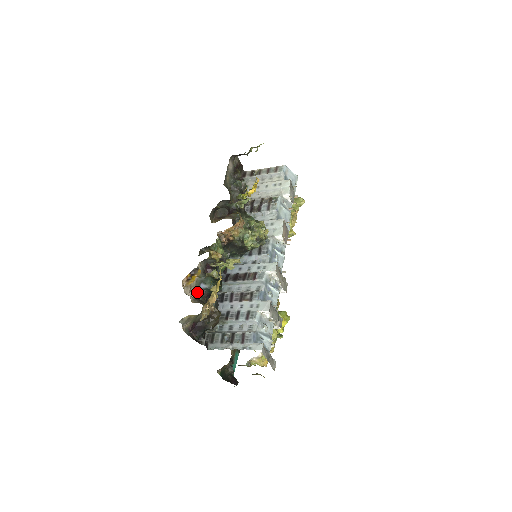
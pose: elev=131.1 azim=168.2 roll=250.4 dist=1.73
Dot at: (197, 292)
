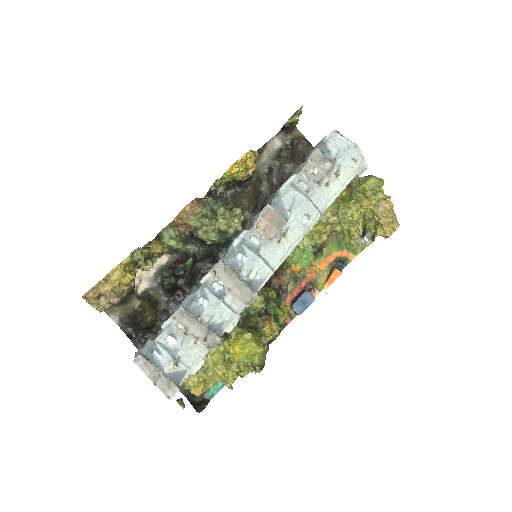
Dot at: (153, 286)
